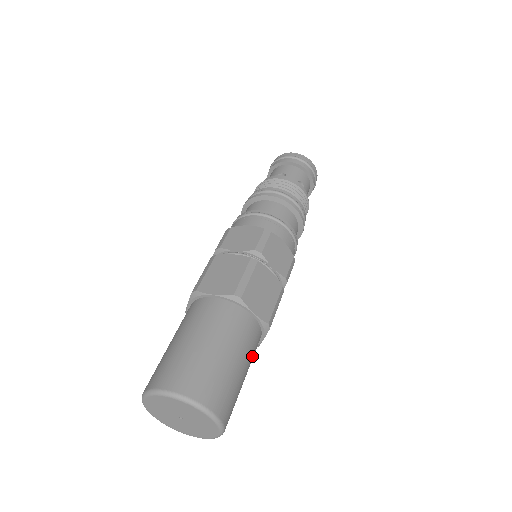
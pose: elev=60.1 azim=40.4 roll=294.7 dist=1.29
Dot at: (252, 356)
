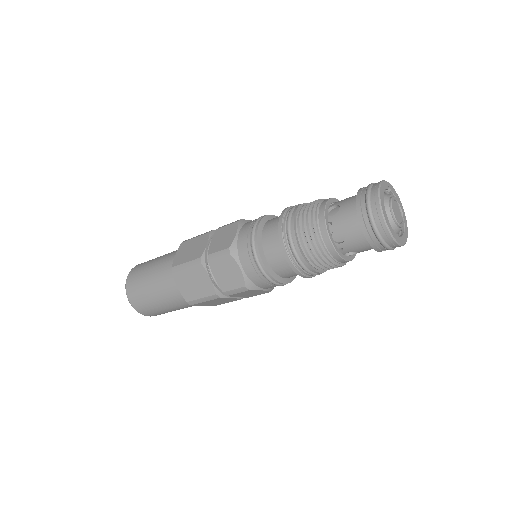
Dot at: occluded
